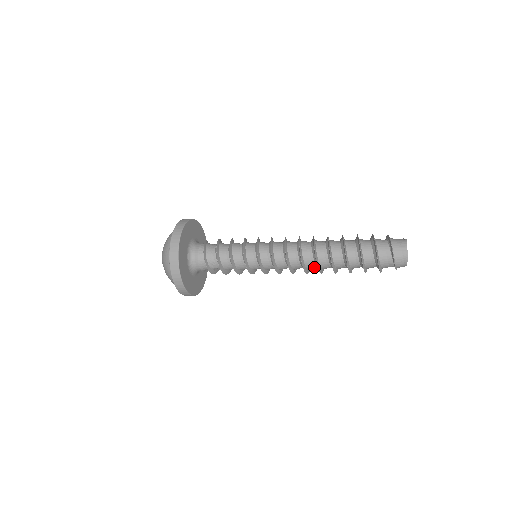
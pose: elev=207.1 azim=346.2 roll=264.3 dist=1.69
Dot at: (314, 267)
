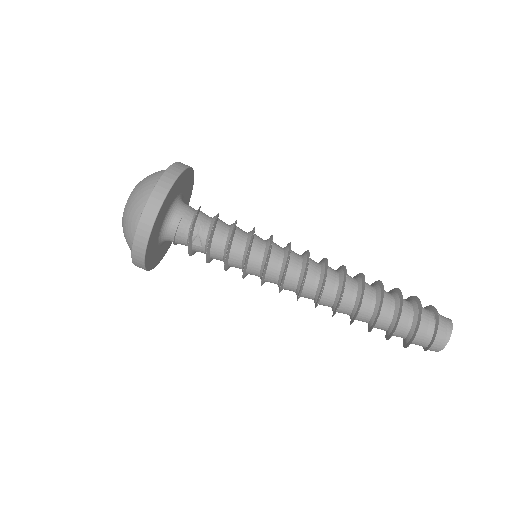
Dot at: (332, 296)
